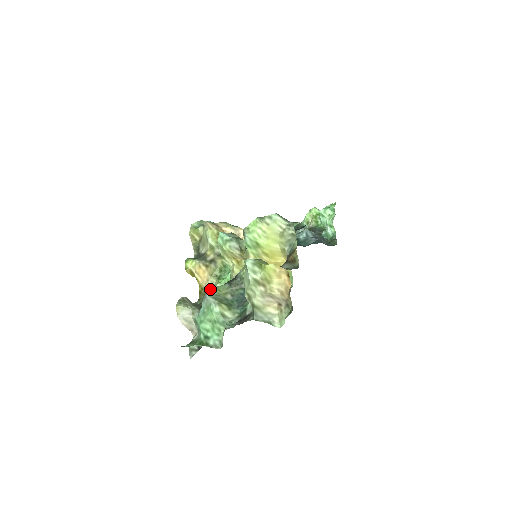
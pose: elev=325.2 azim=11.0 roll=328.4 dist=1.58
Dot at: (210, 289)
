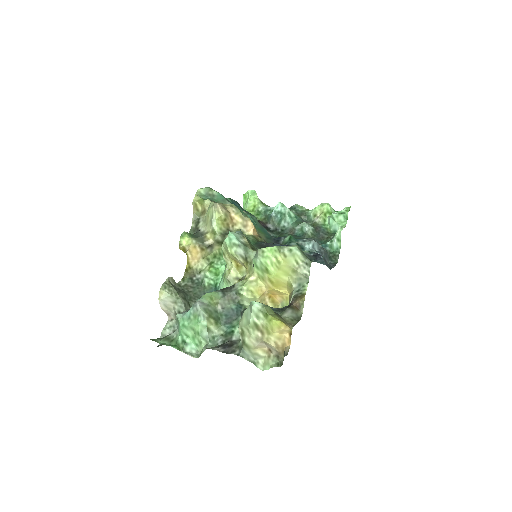
Dot at: (198, 271)
